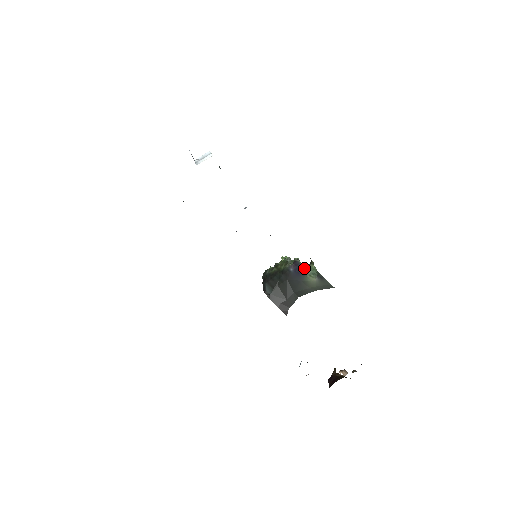
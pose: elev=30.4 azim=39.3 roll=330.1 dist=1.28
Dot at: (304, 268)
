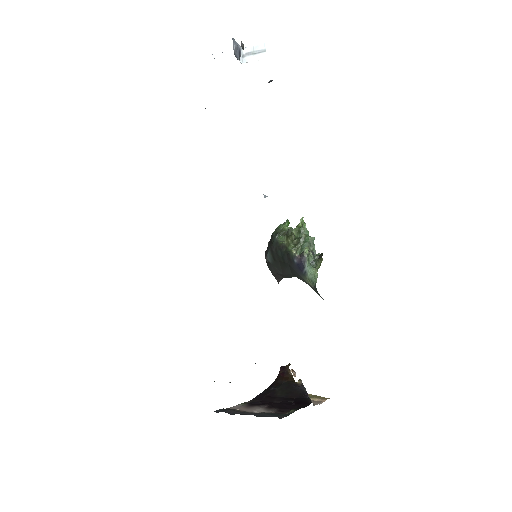
Dot at: (307, 268)
